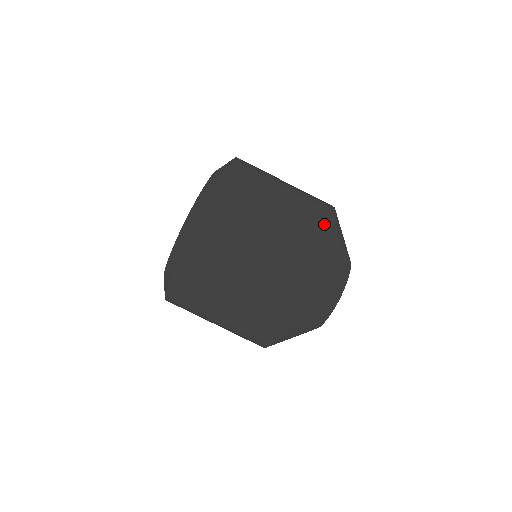
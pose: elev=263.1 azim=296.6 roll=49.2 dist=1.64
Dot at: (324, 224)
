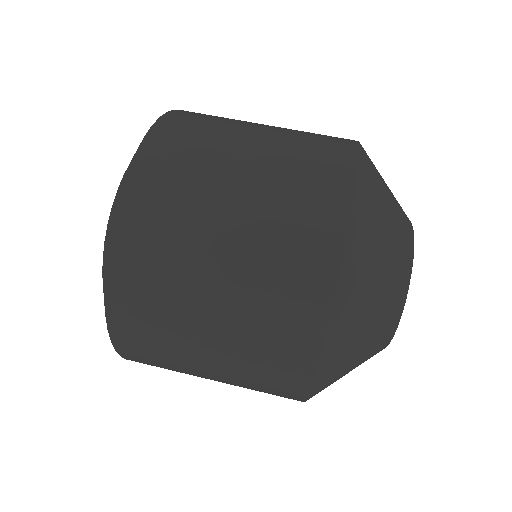
Dot at: occluded
